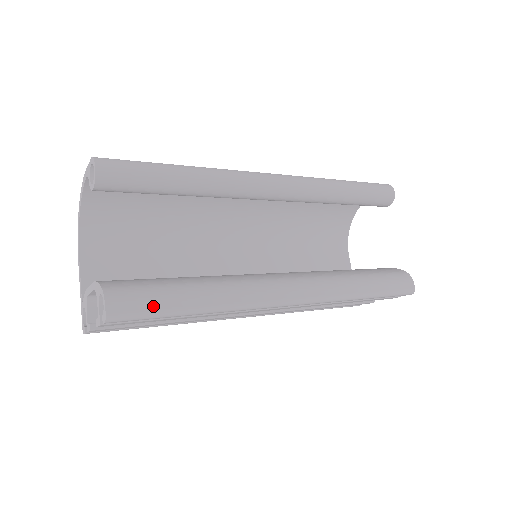
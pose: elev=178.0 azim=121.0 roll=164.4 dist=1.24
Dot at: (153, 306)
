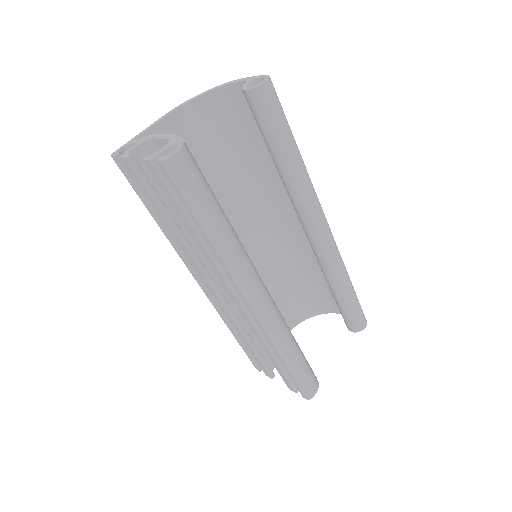
Dot at: (195, 193)
